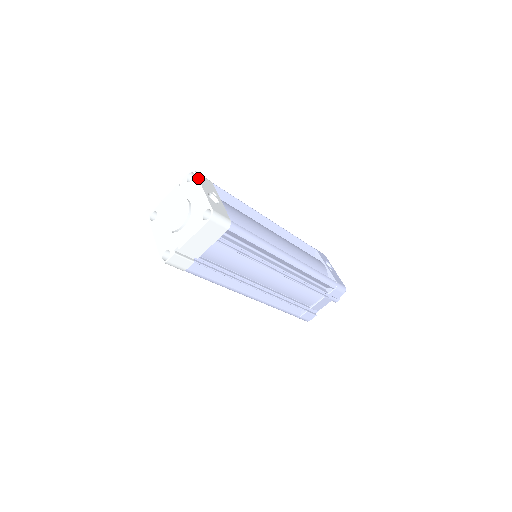
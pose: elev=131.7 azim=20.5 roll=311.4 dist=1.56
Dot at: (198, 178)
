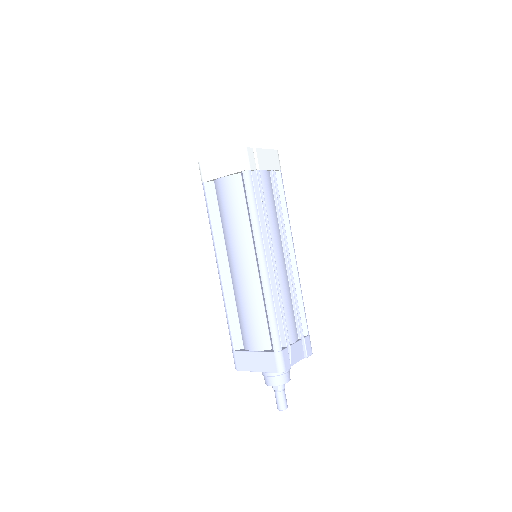
Dot at: occluded
